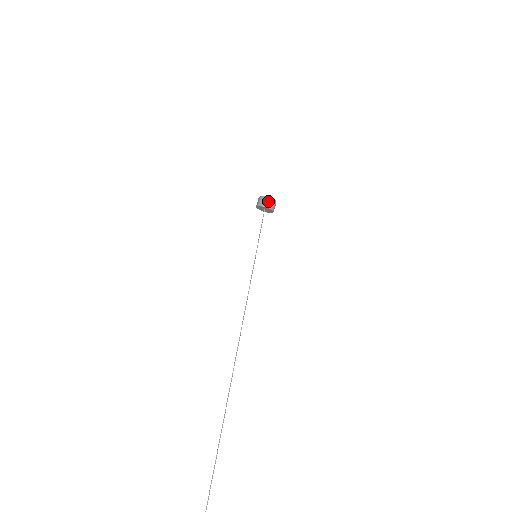
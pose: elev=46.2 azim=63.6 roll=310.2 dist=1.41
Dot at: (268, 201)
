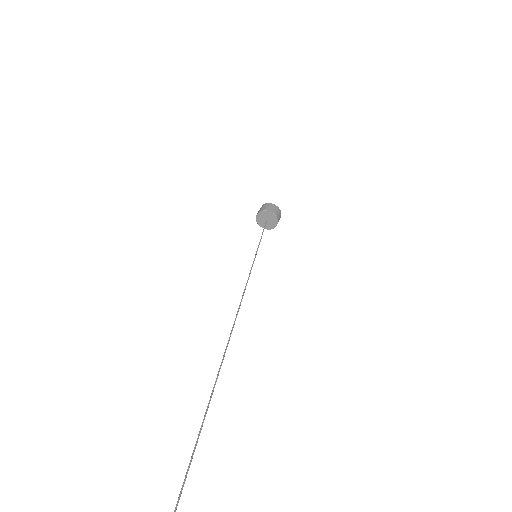
Dot at: (272, 207)
